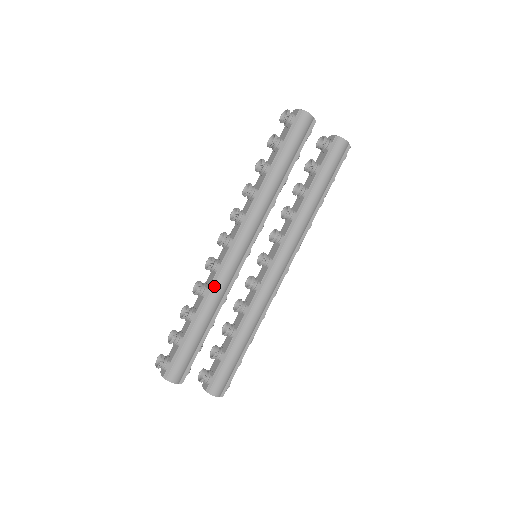
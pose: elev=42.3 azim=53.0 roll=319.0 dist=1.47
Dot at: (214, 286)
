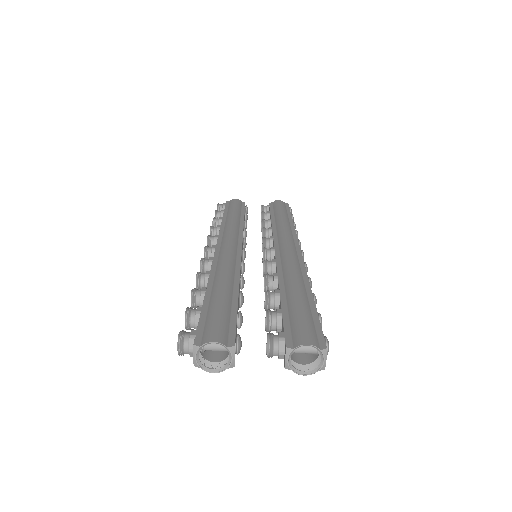
Dot at: (216, 268)
